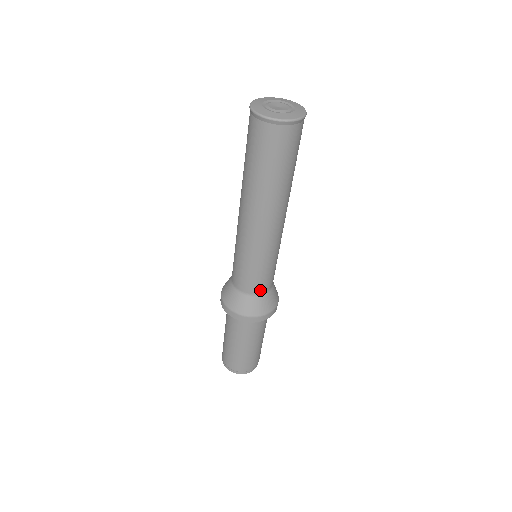
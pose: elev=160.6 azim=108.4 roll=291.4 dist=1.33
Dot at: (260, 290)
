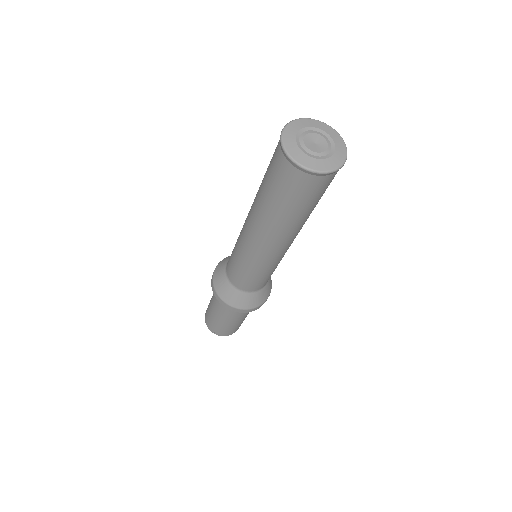
Dot at: (260, 287)
